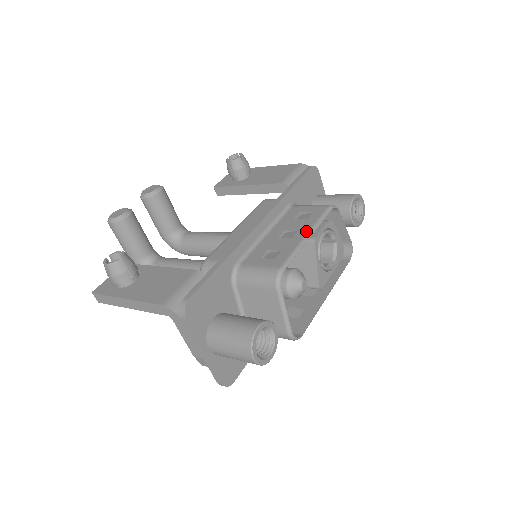
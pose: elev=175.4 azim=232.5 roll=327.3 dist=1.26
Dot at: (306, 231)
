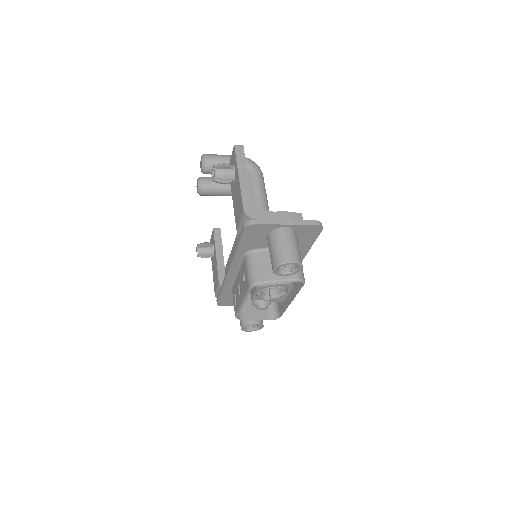
Dot at: (242, 299)
